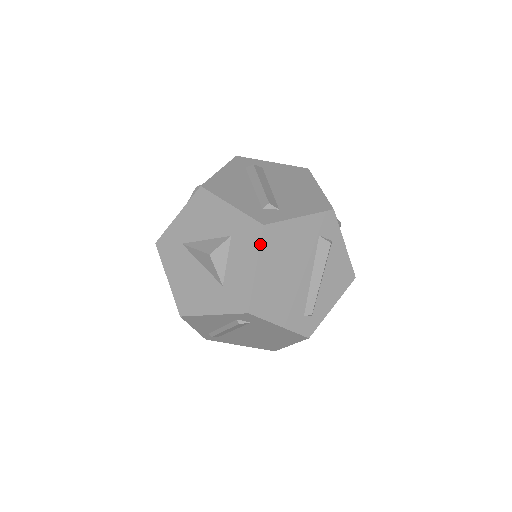
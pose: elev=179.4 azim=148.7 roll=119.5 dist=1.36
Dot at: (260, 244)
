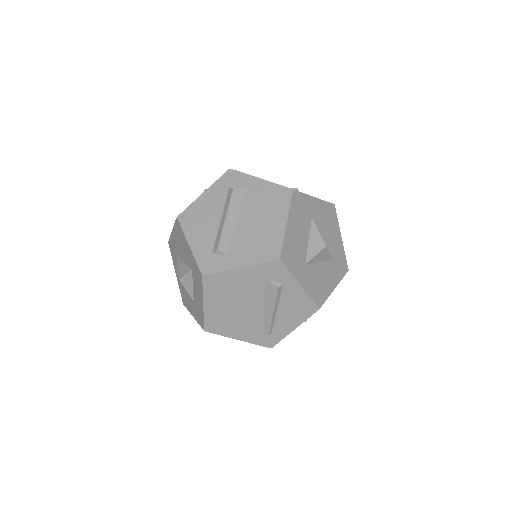
Dot at: (203, 288)
